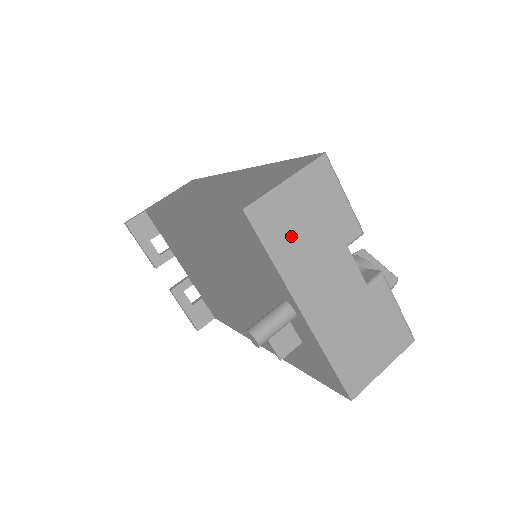
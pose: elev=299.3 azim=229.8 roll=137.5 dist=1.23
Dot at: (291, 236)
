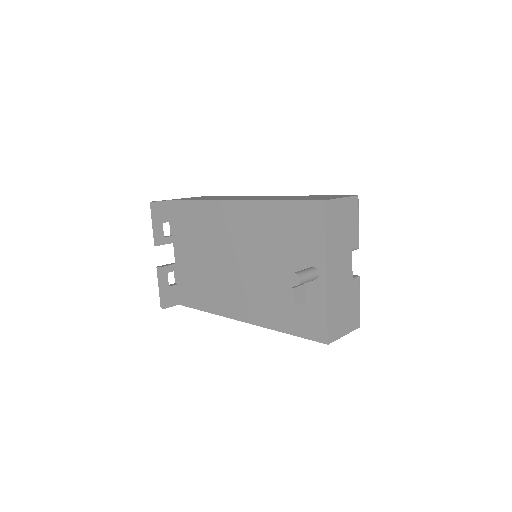
Dot at: (335, 228)
